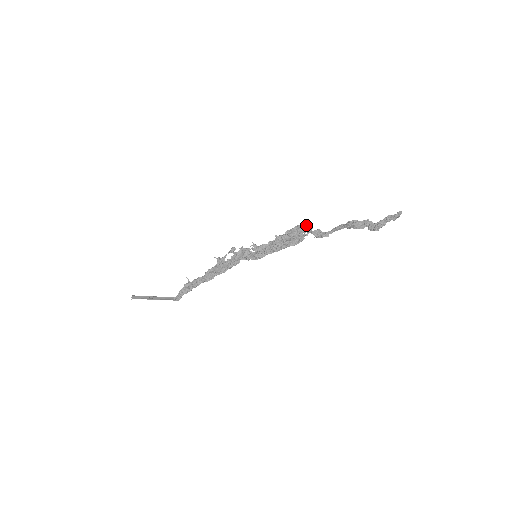
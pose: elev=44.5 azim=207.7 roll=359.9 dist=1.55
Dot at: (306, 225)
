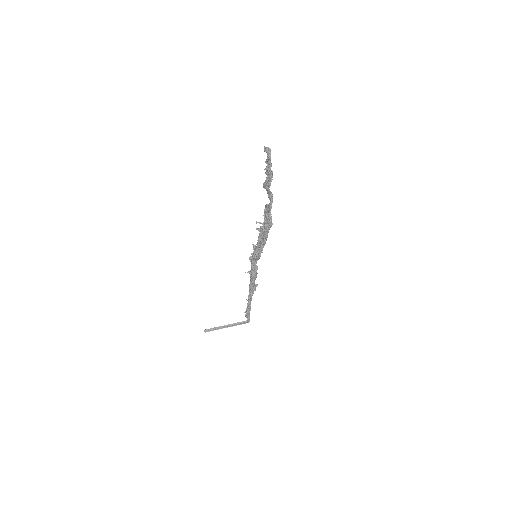
Dot at: (265, 206)
